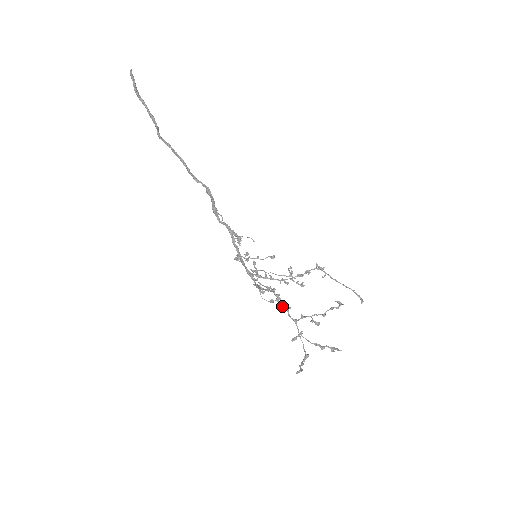
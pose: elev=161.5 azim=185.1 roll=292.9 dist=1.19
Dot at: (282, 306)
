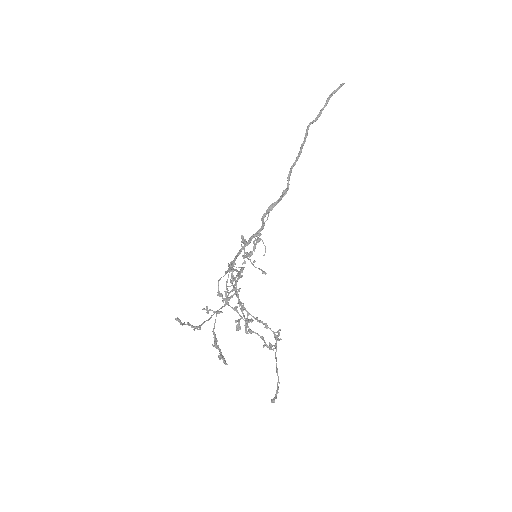
Dot at: (232, 285)
